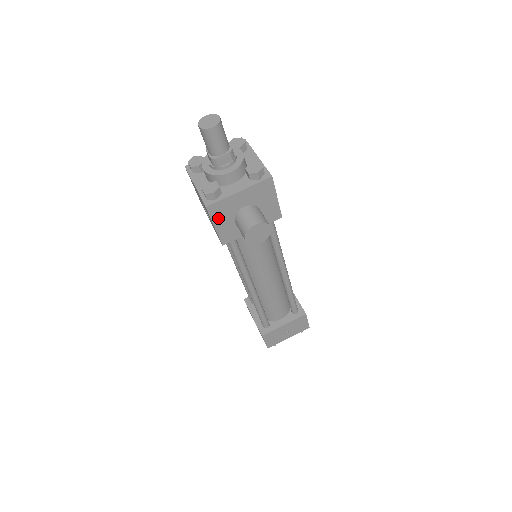
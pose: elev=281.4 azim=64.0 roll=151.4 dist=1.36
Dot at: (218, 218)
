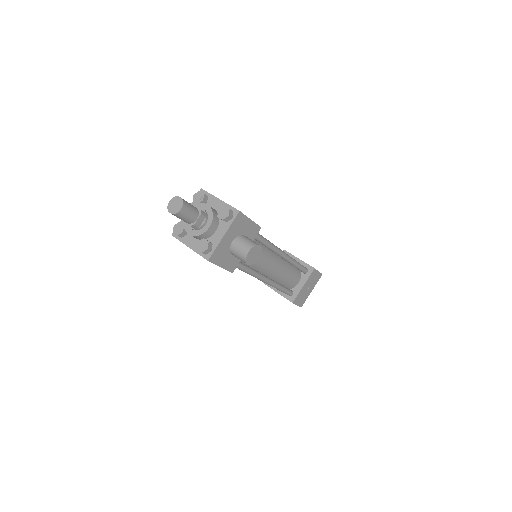
Dot at: (219, 261)
